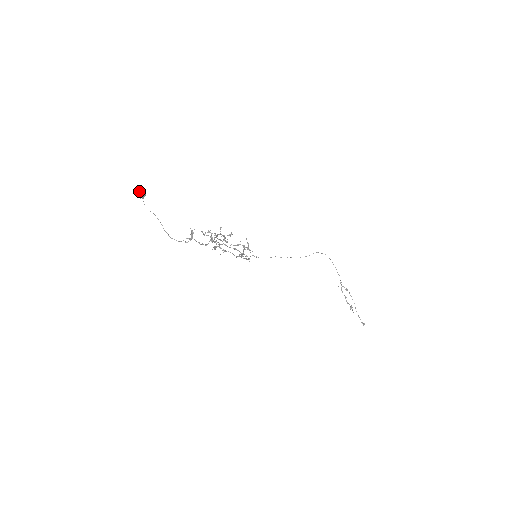
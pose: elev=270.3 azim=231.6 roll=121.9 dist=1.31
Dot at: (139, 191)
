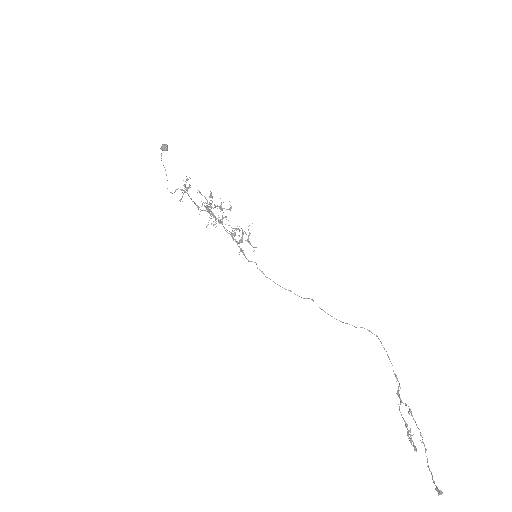
Dot at: (163, 146)
